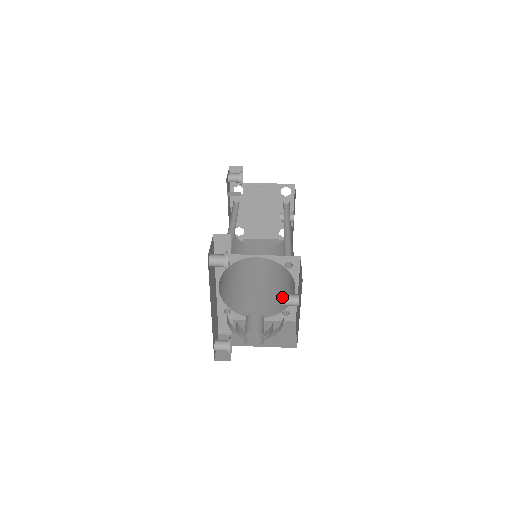
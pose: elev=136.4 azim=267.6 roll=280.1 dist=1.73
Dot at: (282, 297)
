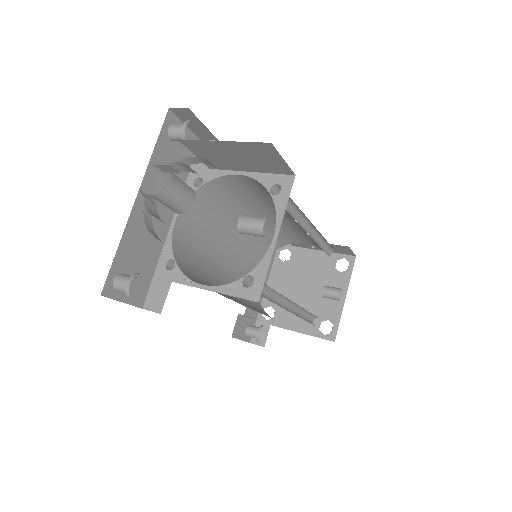
Dot at: (244, 215)
